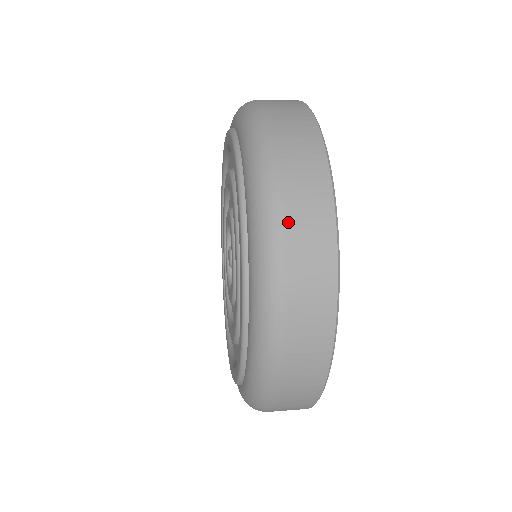
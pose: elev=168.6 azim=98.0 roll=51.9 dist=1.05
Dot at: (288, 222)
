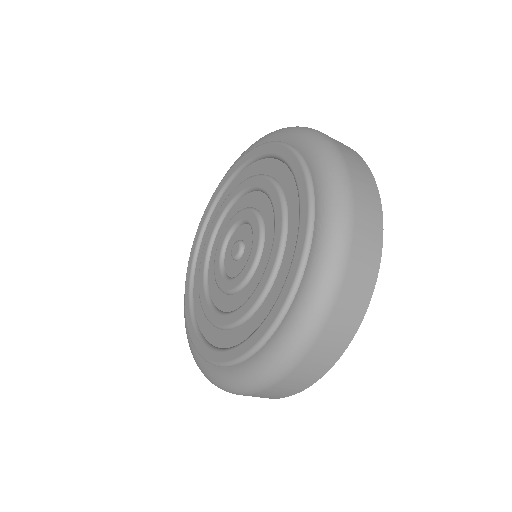
Dot at: (346, 159)
